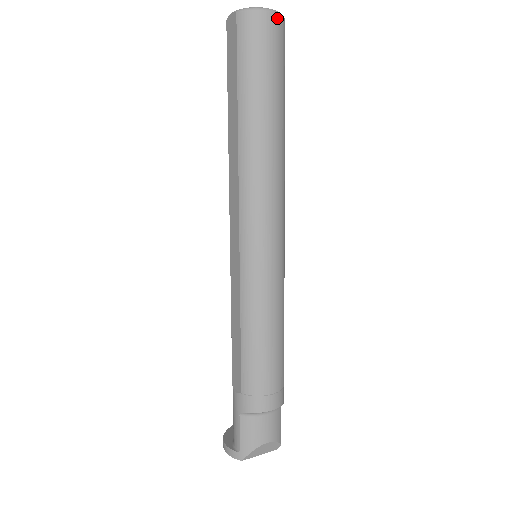
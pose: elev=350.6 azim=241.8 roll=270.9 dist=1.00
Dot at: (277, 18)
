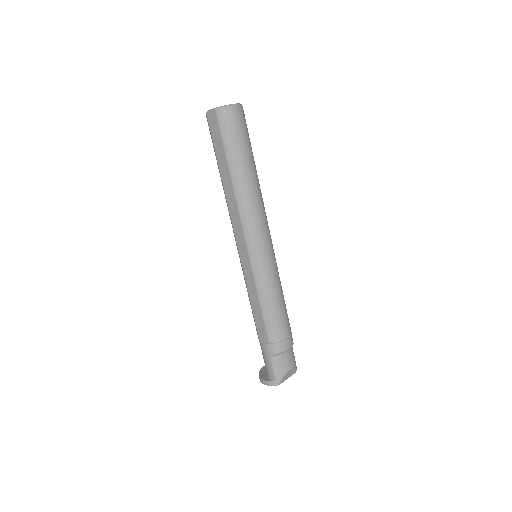
Dot at: (240, 108)
